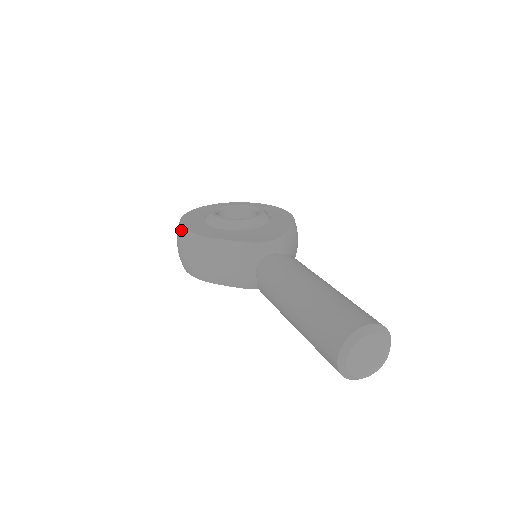
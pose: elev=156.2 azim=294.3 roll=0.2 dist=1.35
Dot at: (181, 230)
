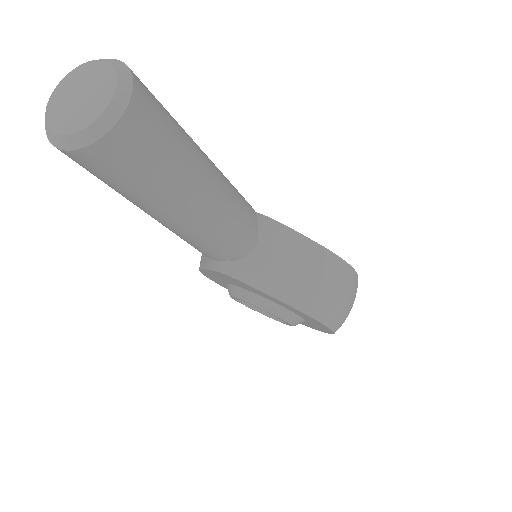
Dot at: occluded
